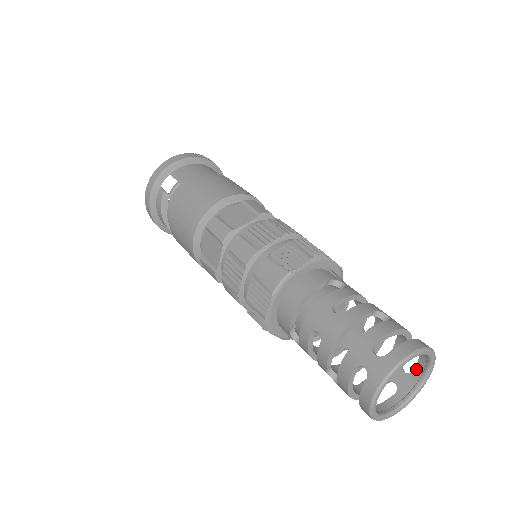
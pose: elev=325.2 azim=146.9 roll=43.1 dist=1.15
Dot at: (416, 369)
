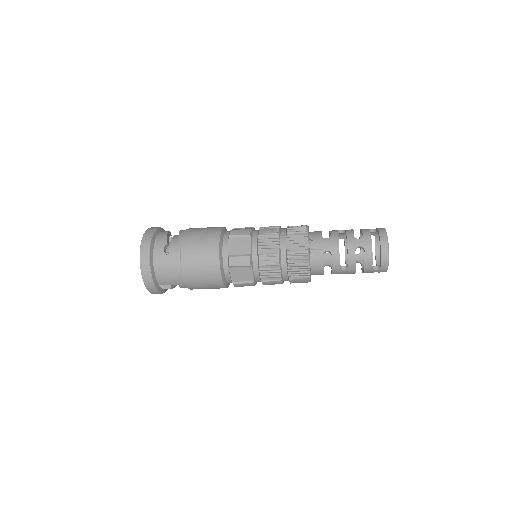
Dot at: occluded
